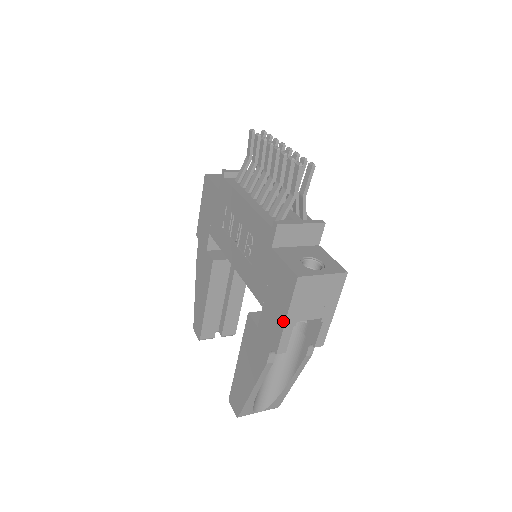
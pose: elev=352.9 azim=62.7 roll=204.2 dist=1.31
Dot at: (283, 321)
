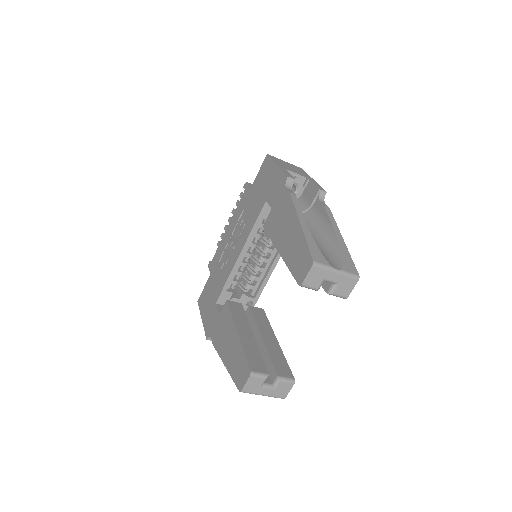
Dot at: (277, 168)
